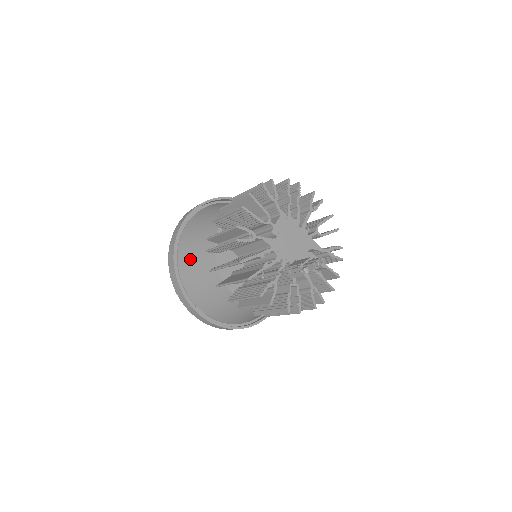
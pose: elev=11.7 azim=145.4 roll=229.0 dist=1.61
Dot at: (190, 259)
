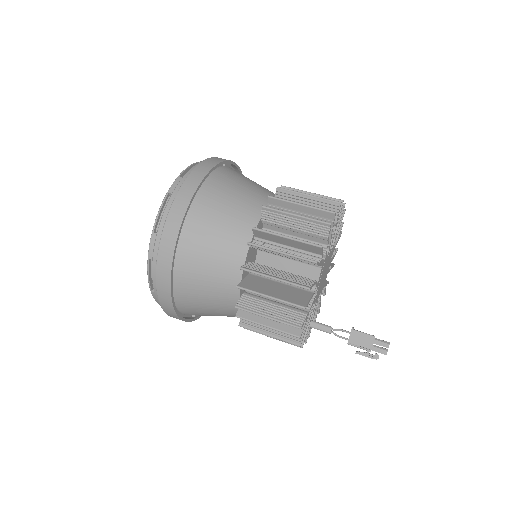
Dot at: (198, 306)
